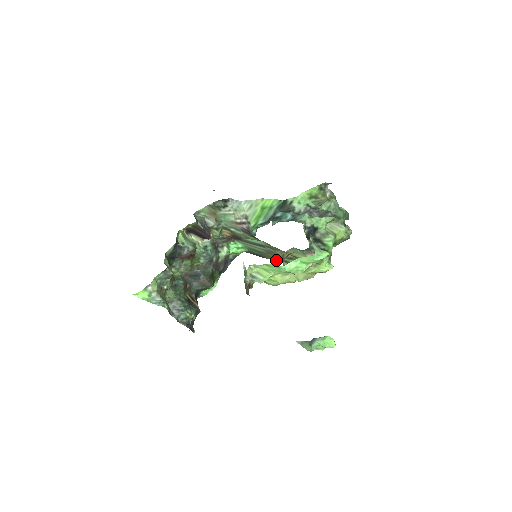
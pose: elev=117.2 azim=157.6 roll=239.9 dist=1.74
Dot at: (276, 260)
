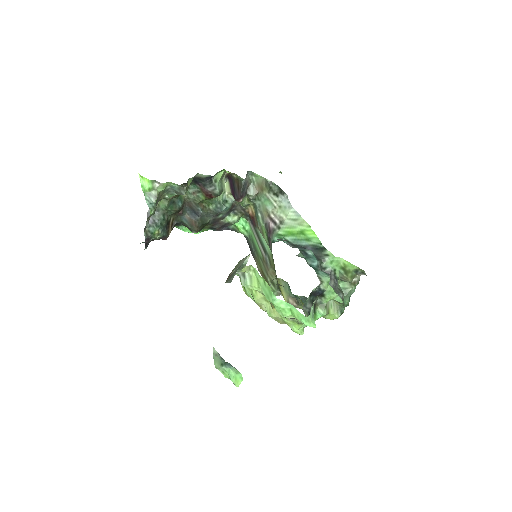
Dot at: (260, 270)
